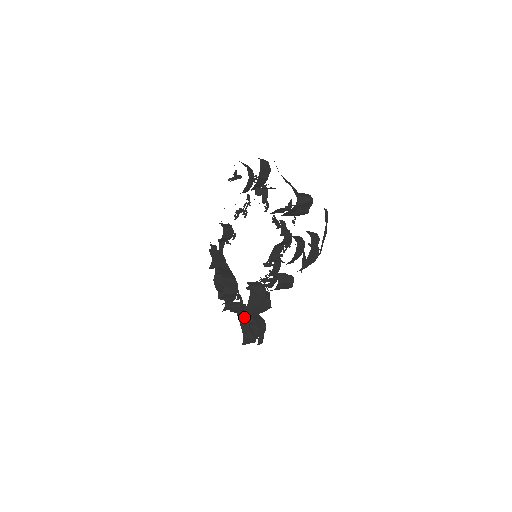
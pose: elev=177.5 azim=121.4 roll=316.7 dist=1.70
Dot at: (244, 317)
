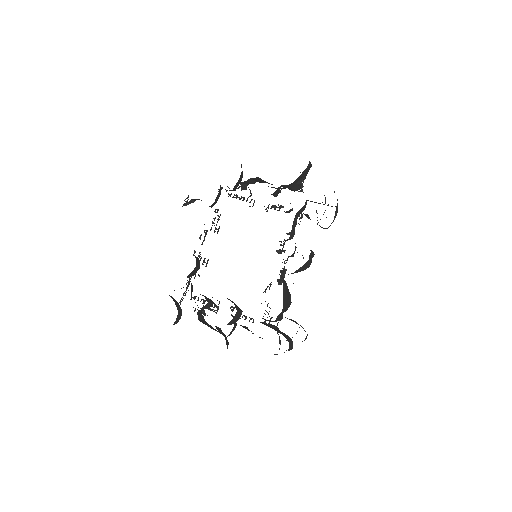
Dot at: (278, 317)
